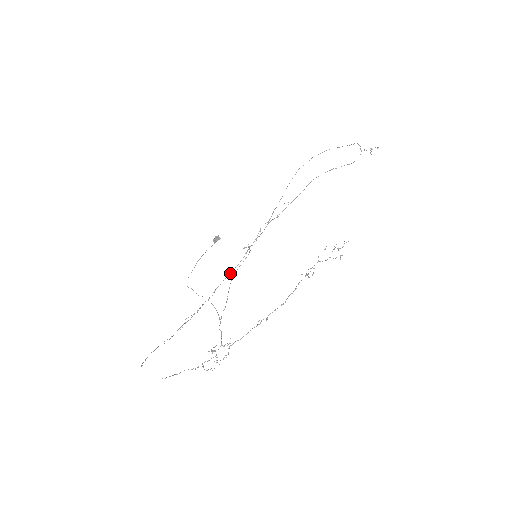
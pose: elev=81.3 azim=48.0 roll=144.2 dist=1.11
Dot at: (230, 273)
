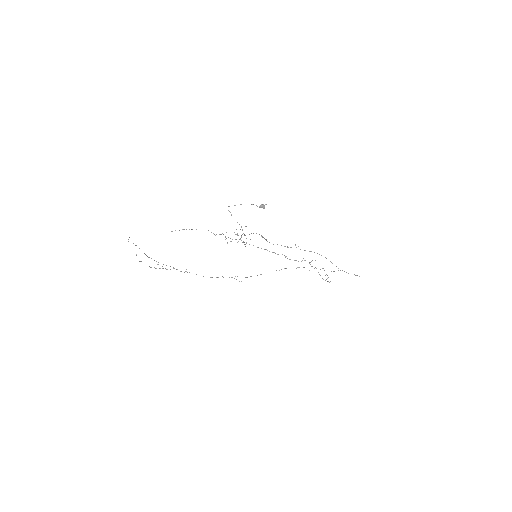
Dot at: occluded
